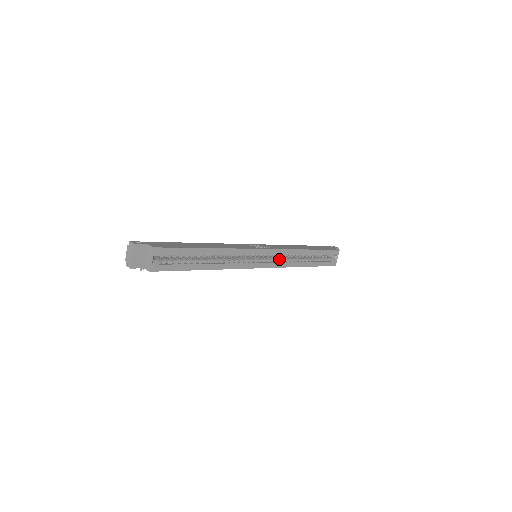
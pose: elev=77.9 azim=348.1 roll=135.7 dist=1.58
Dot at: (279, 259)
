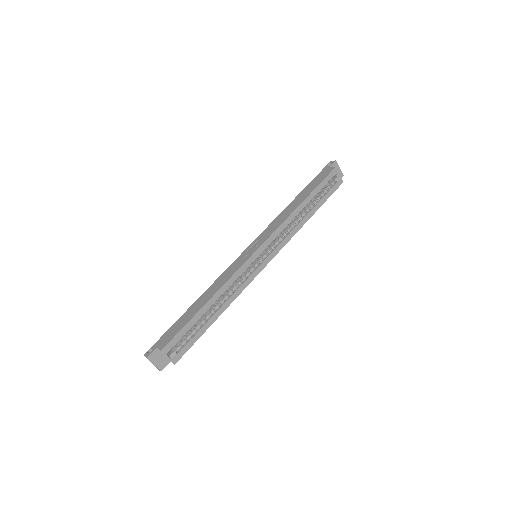
Dot at: (278, 240)
